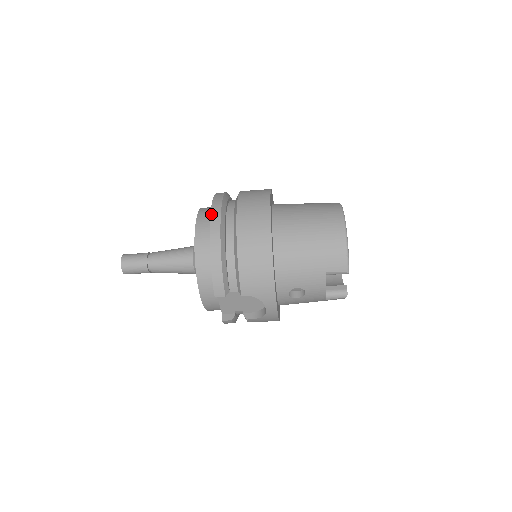
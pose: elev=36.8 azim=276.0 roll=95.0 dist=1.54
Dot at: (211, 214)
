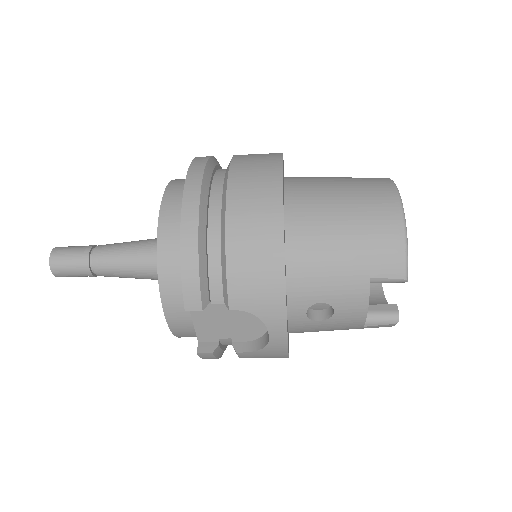
Dot at: (187, 177)
